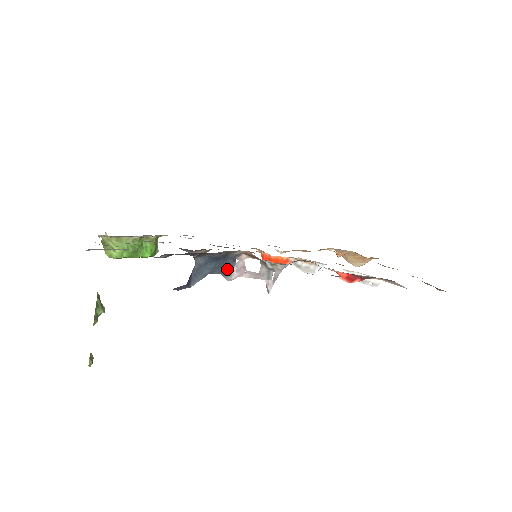
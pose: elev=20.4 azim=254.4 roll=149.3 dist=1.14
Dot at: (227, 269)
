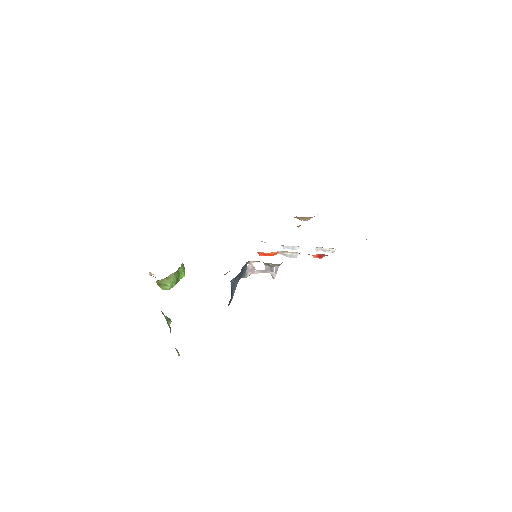
Dot at: (244, 273)
